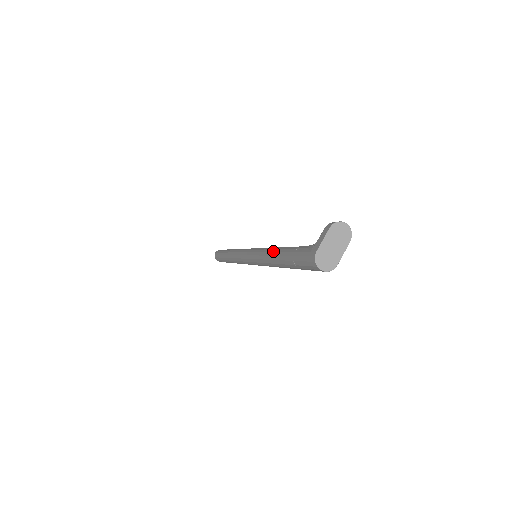
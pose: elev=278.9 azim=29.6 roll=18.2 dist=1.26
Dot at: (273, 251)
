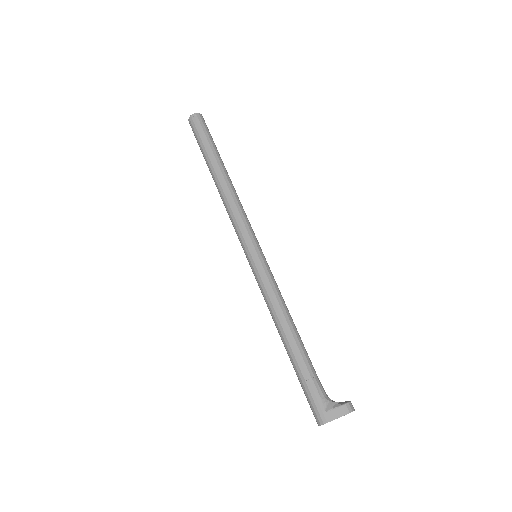
Dot at: (287, 327)
